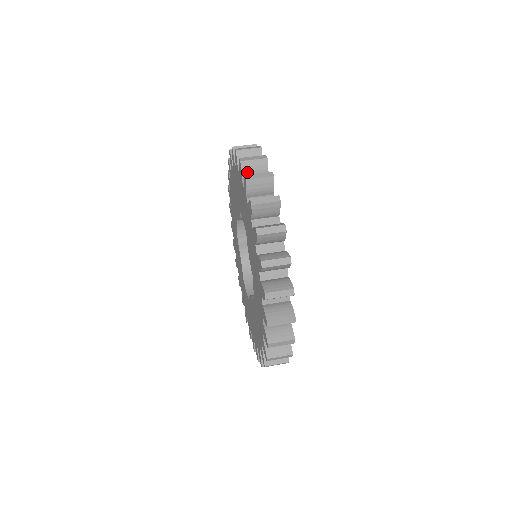
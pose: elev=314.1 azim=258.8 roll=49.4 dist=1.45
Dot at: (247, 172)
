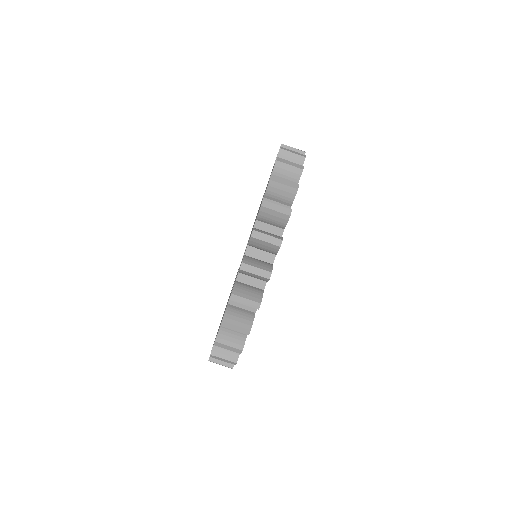
Dot at: (254, 245)
